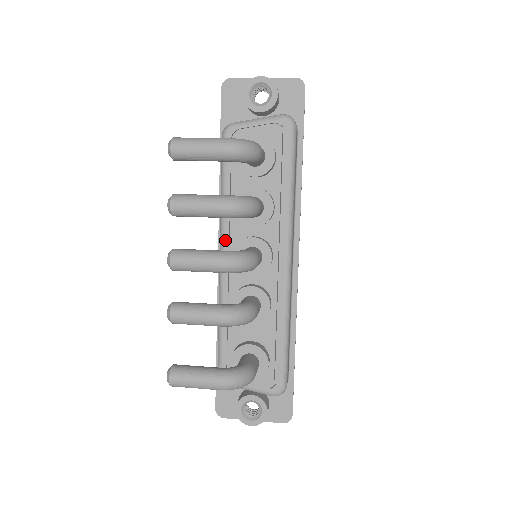
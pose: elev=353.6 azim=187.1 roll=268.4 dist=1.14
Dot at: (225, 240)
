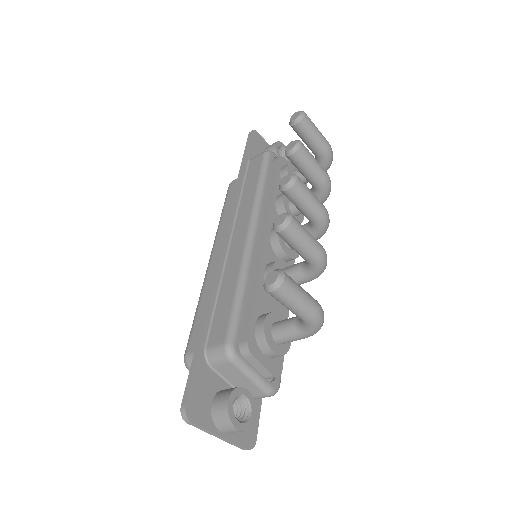
Dot at: (259, 219)
